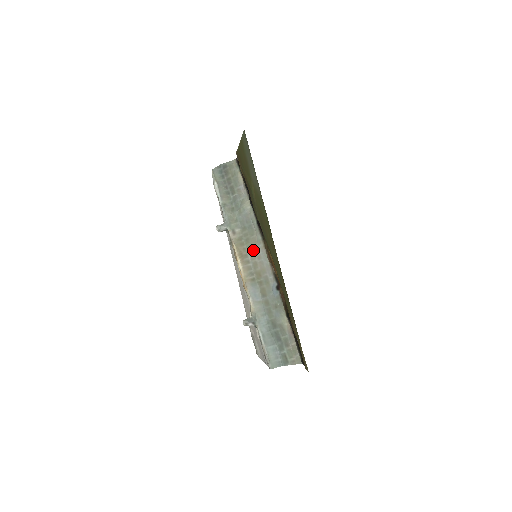
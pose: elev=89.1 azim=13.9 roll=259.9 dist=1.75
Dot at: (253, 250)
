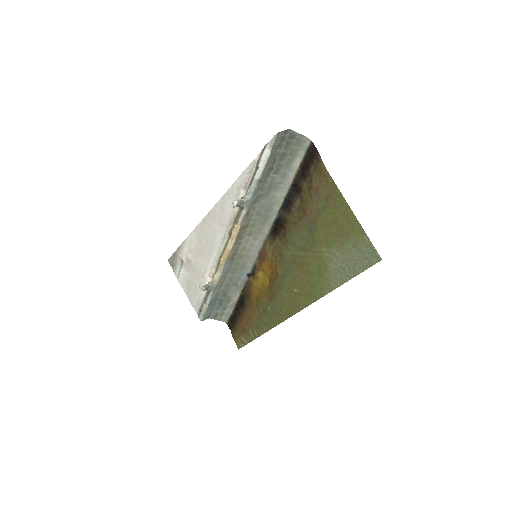
Dot at: (252, 237)
